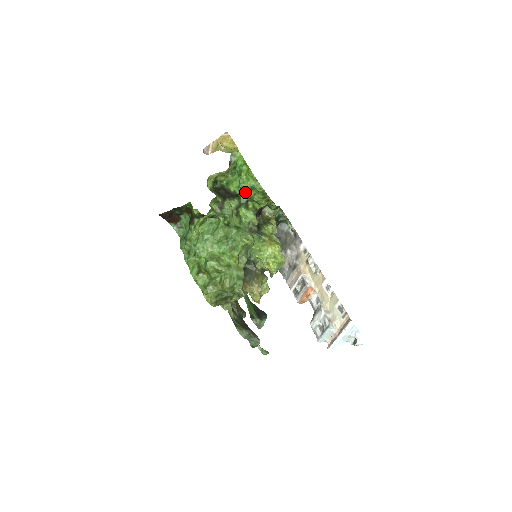
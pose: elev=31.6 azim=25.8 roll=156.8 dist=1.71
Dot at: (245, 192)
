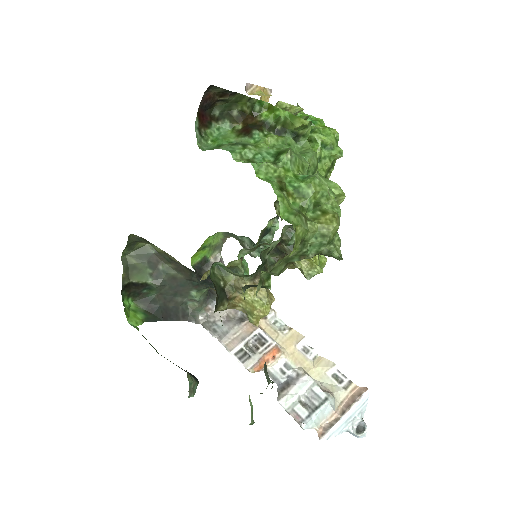
Dot at: (315, 147)
